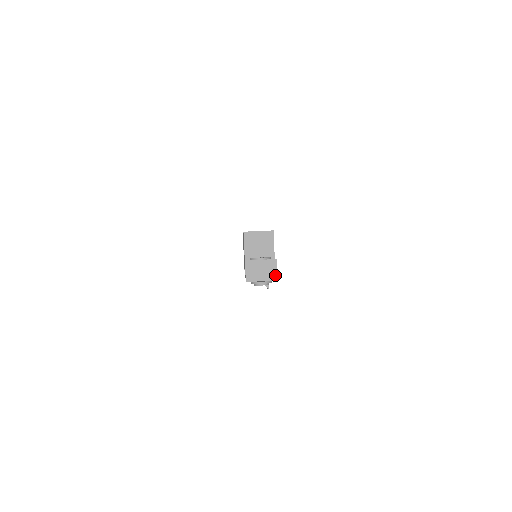
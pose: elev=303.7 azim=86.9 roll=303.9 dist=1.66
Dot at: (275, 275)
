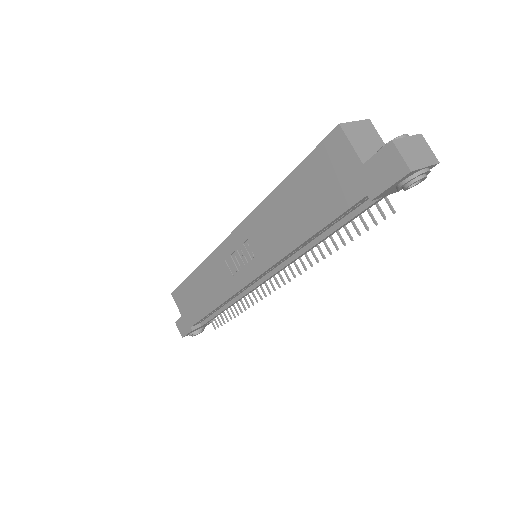
Dot at: (433, 156)
